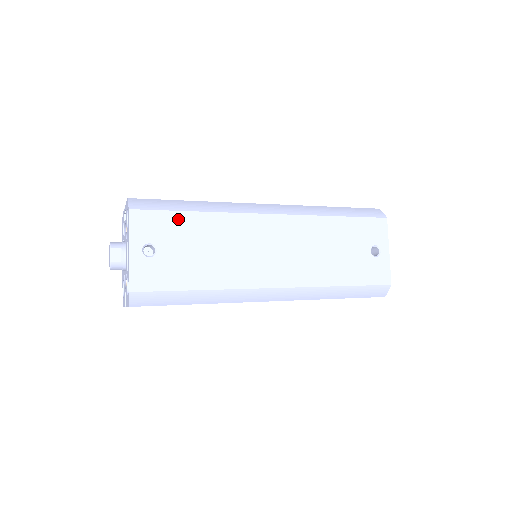
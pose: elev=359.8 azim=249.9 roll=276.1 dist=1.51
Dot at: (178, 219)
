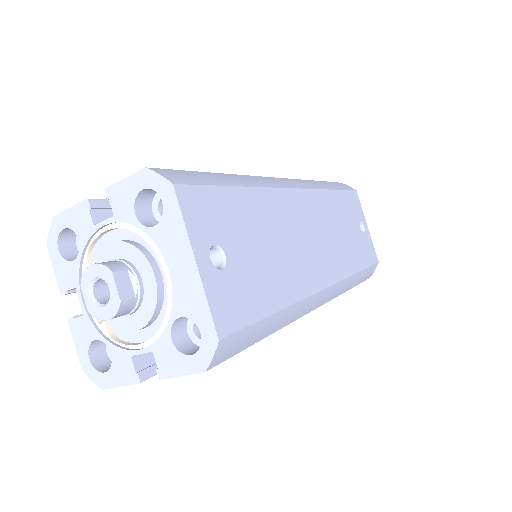
Dot at: (230, 200)
